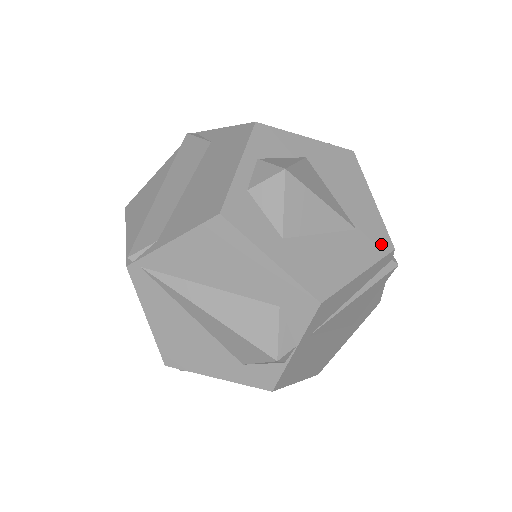
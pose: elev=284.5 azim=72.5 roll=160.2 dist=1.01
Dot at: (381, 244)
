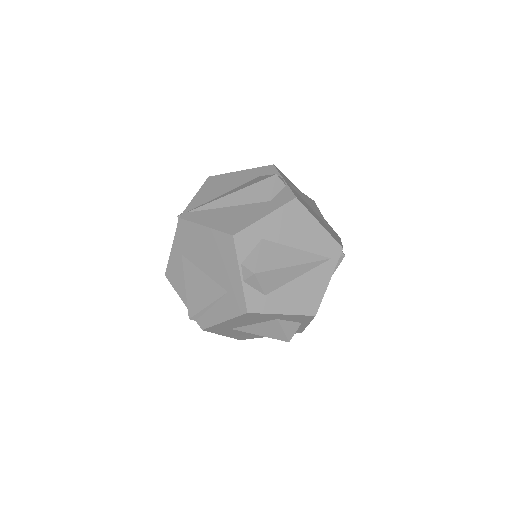
Dot at: occluded
